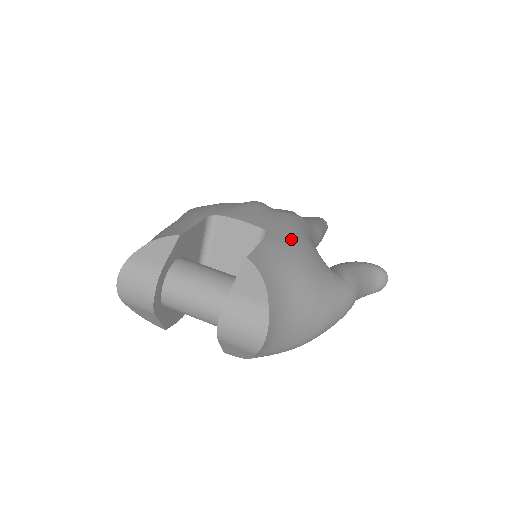
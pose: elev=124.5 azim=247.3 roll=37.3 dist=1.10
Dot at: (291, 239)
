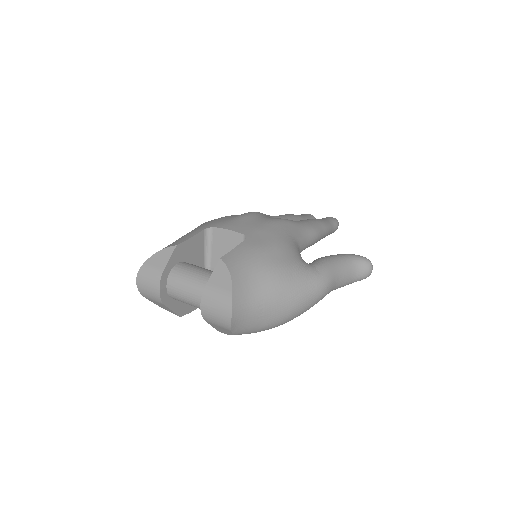
Dot at: (266, 241)
